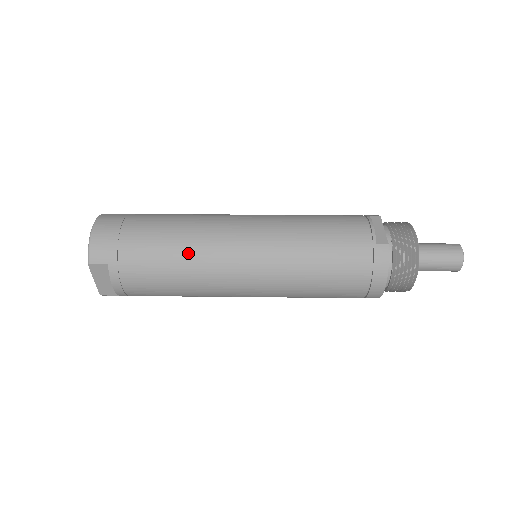
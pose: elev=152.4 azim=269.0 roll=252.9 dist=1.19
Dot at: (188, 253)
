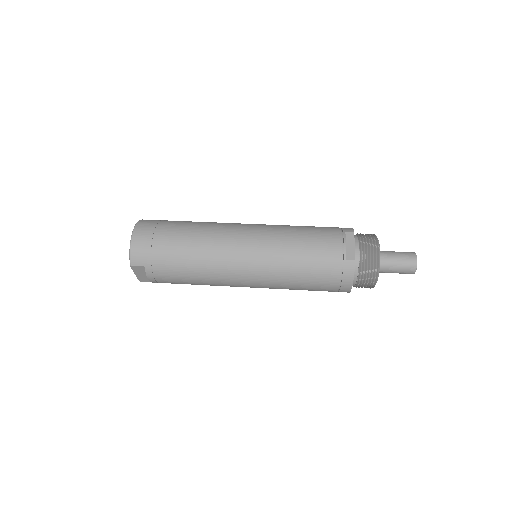
Dot at: (203, 261)
